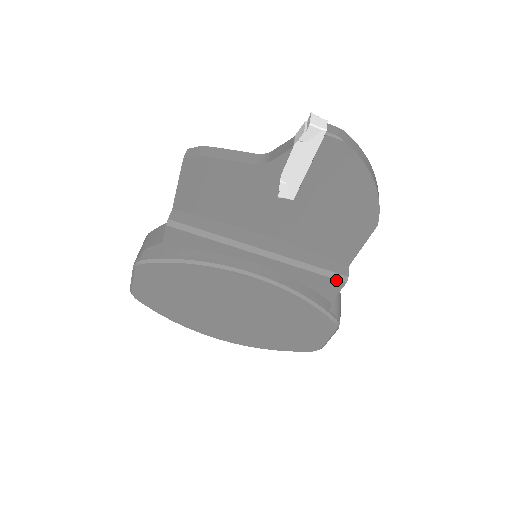
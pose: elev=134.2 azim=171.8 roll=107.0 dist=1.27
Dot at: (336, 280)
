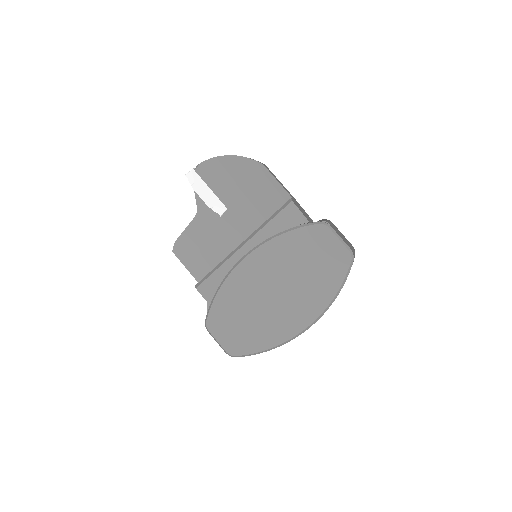
Dot at: (286, 207)
